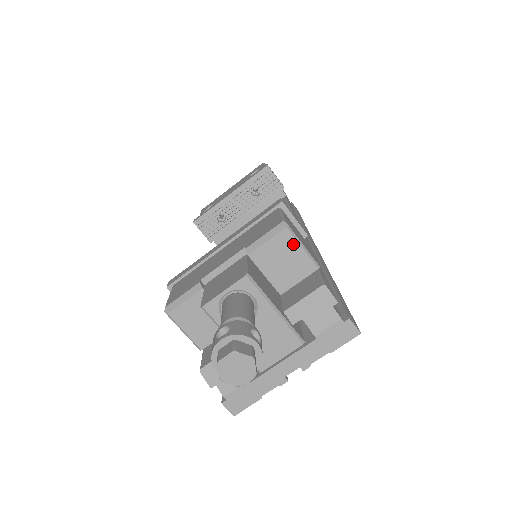
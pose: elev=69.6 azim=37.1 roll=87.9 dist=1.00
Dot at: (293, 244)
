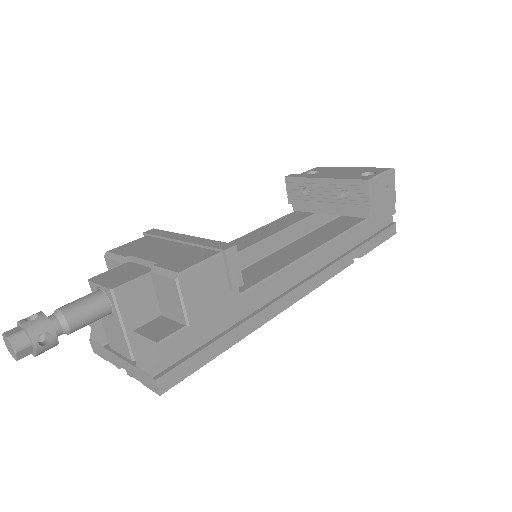
Dot at: (176, 294)
